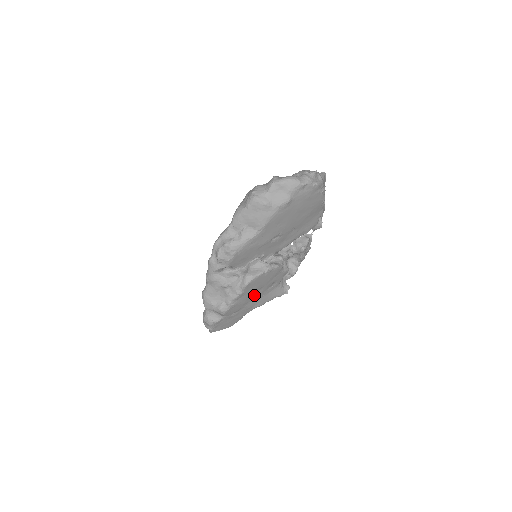
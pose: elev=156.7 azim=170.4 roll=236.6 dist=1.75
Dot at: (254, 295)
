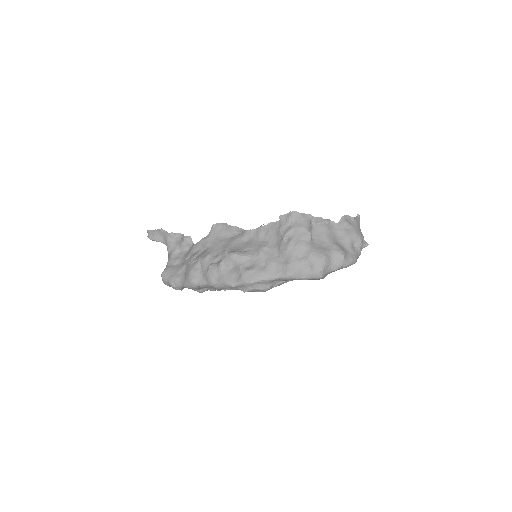
Dot at: occluded
